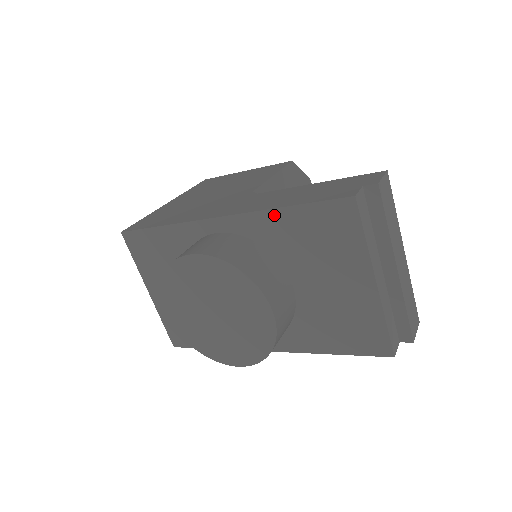
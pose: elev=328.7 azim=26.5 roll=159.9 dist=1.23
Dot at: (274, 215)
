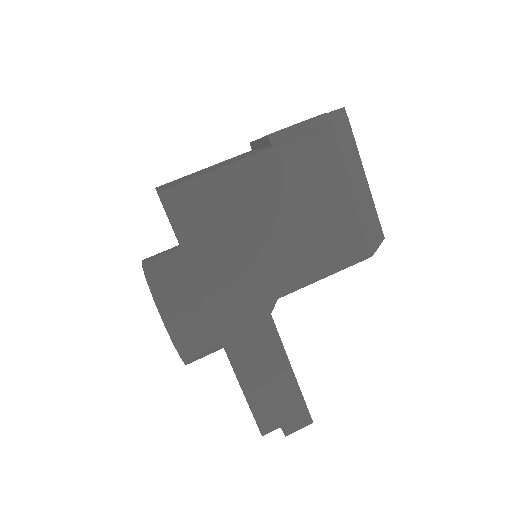
Dot at: (235, 373)
